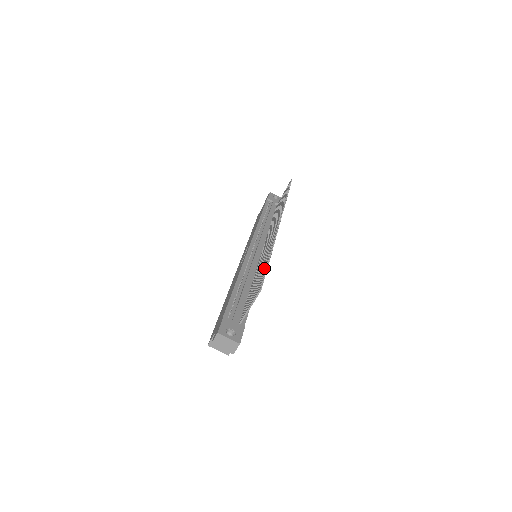
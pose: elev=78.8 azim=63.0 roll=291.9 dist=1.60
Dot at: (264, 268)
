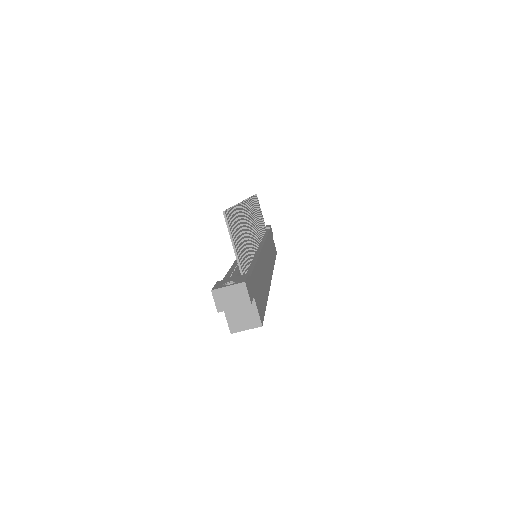
Dot at: occluded
